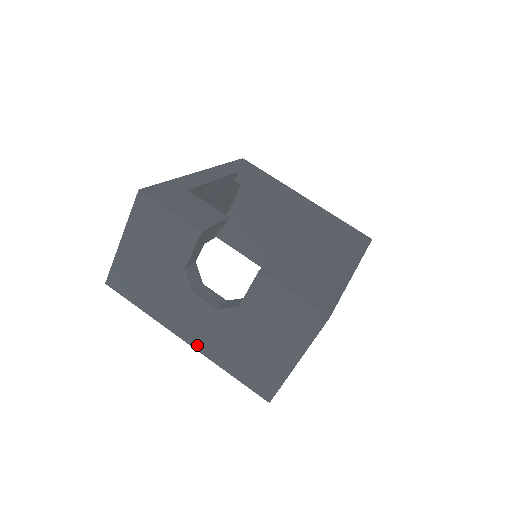
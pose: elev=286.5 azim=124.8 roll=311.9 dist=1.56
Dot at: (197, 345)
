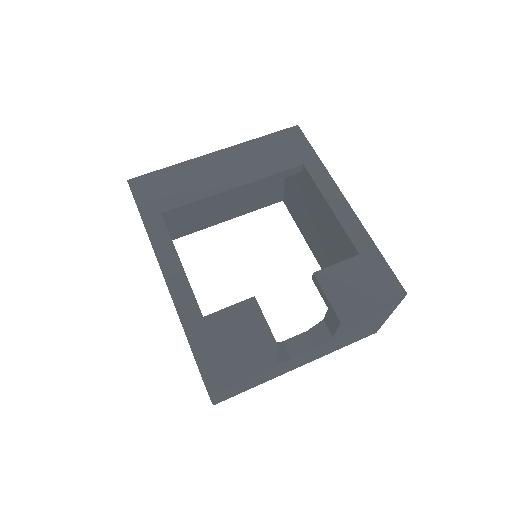
Dot at: (309, 362)
